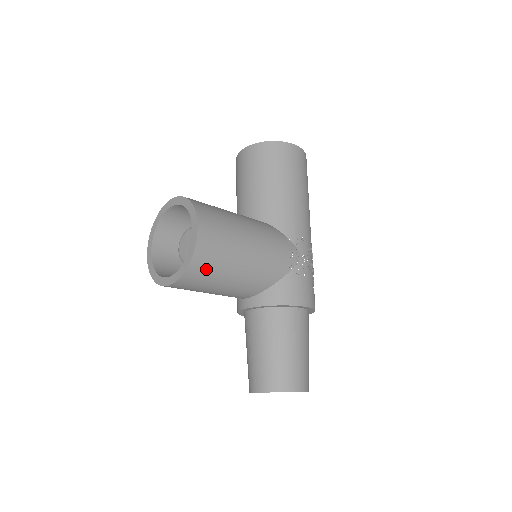
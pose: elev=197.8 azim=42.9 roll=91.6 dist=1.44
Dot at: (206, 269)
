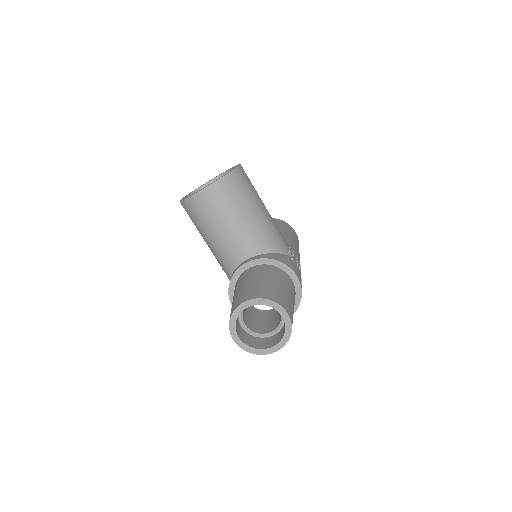
Dot at: (236, 189)
